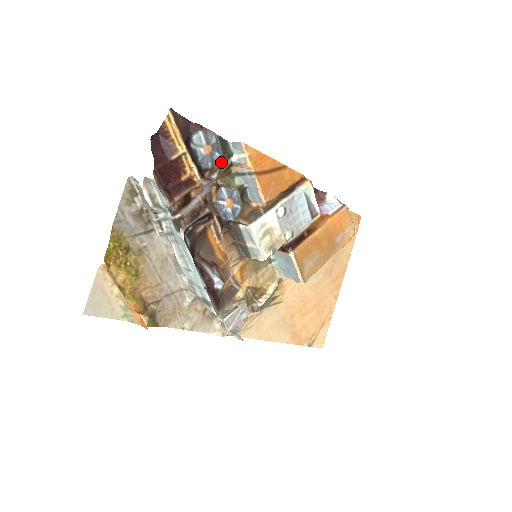
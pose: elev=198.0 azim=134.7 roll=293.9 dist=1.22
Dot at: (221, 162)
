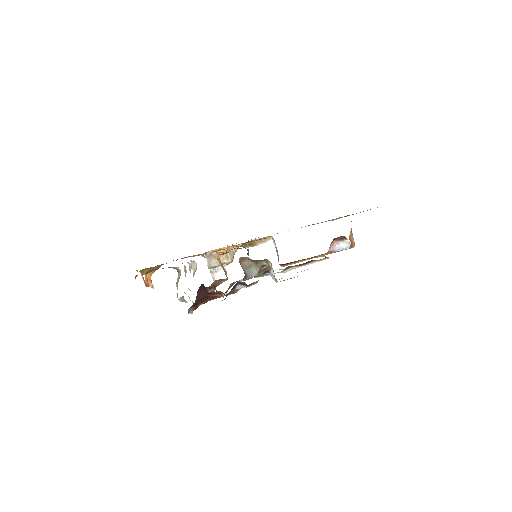
Dot at: occluded
